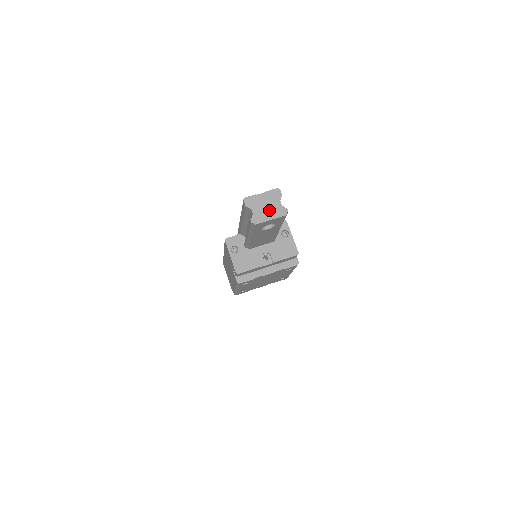
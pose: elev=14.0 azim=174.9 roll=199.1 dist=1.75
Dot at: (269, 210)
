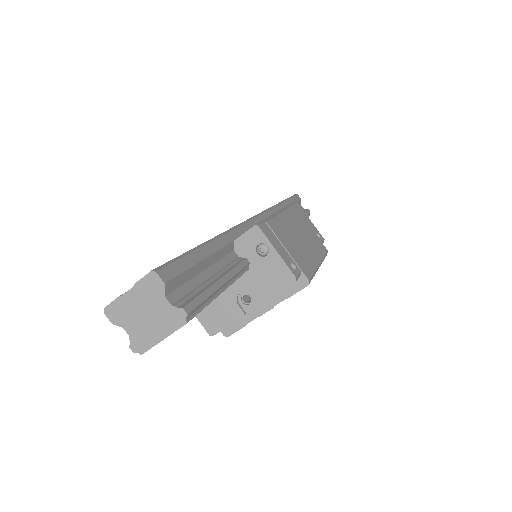
Dot at: (153, 321)
